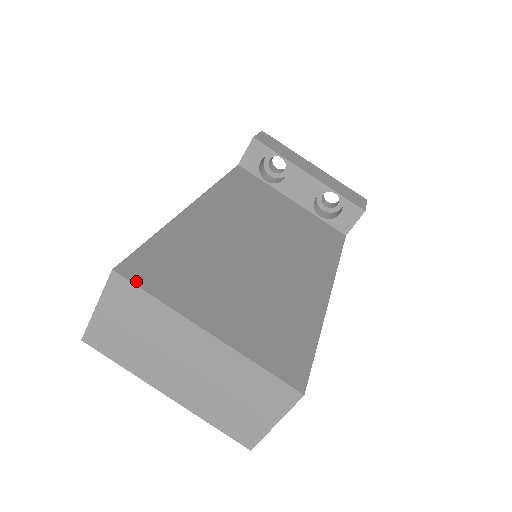
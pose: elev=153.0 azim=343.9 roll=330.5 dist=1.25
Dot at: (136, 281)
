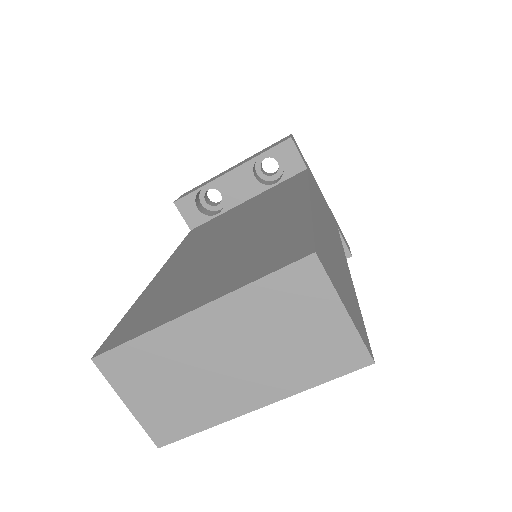
Dot at: (114, 346)
